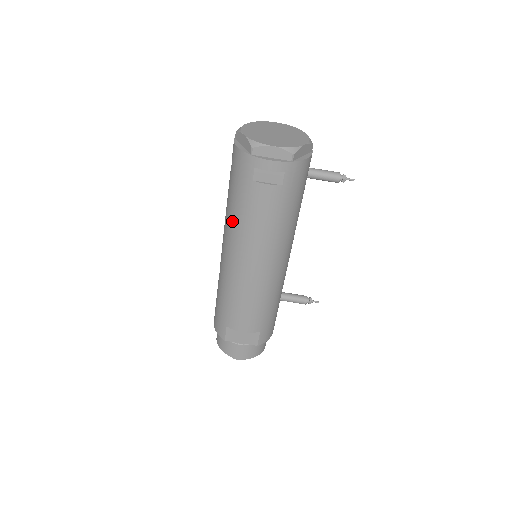
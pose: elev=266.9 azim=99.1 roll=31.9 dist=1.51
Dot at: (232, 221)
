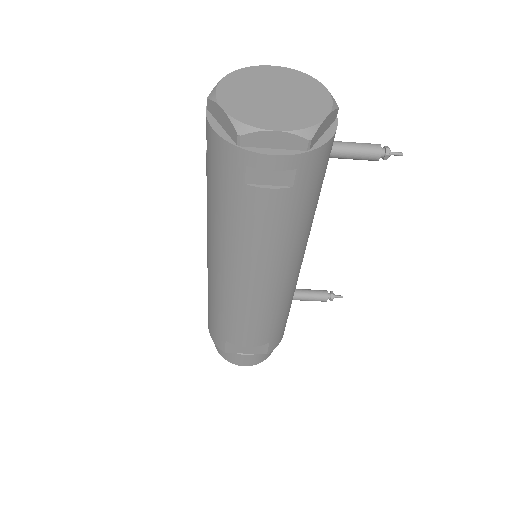
Dot at: (218, 231)
